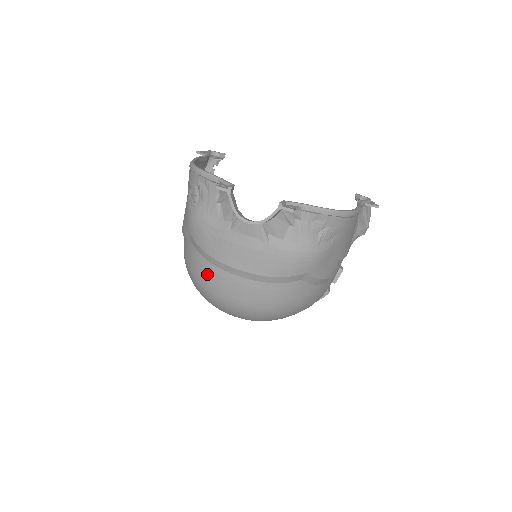
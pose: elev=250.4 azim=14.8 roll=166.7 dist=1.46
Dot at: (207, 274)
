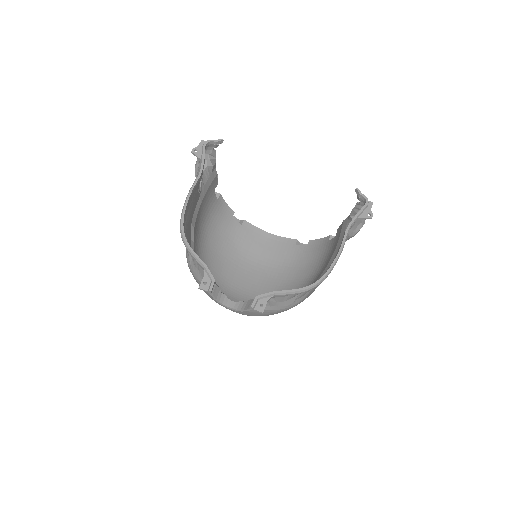
Dot at: occluded
